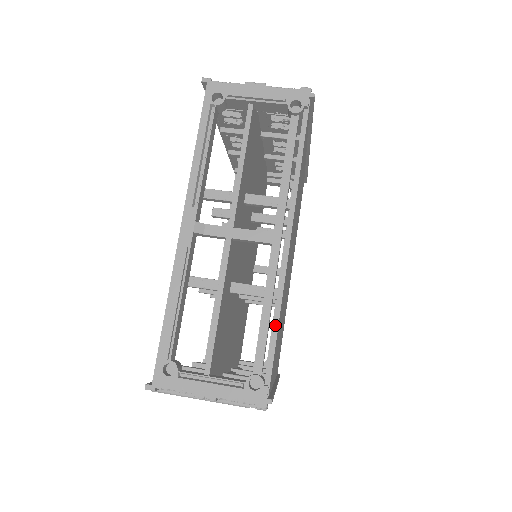
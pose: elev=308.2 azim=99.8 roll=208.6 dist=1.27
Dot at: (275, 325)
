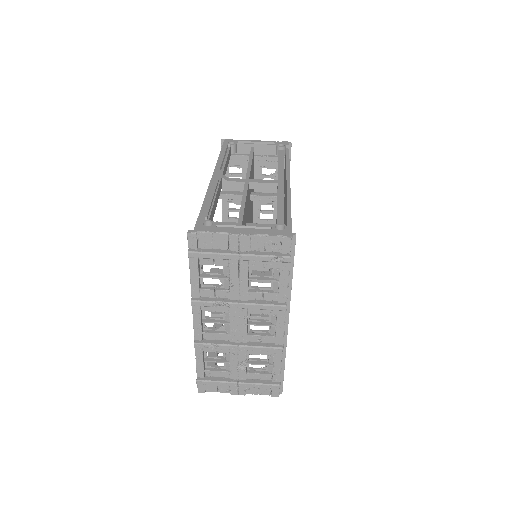
Dot at: (289, 209)
